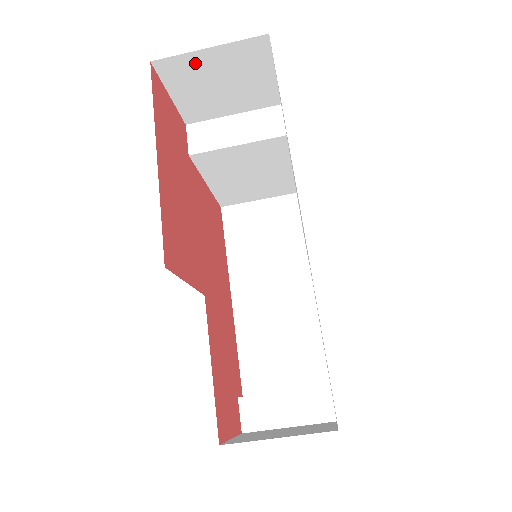
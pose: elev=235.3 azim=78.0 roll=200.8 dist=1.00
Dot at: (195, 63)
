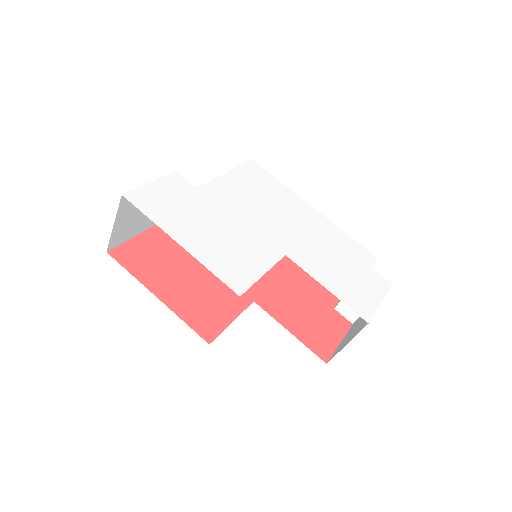
Dot at: (119, 229)
